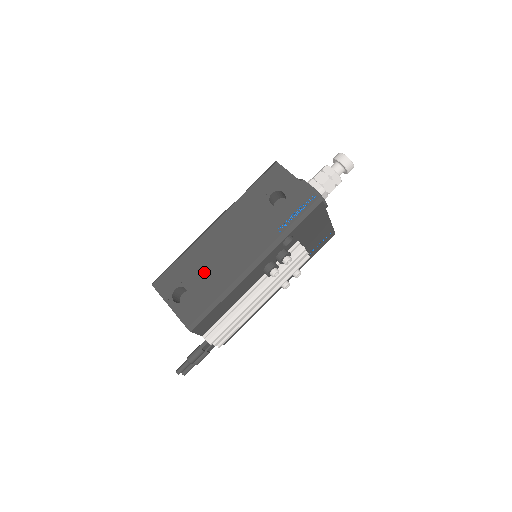
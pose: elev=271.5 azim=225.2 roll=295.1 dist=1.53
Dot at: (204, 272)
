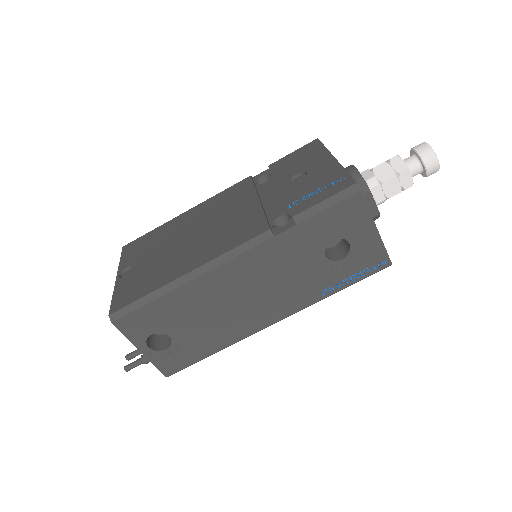
Dot at: (201, 322)
